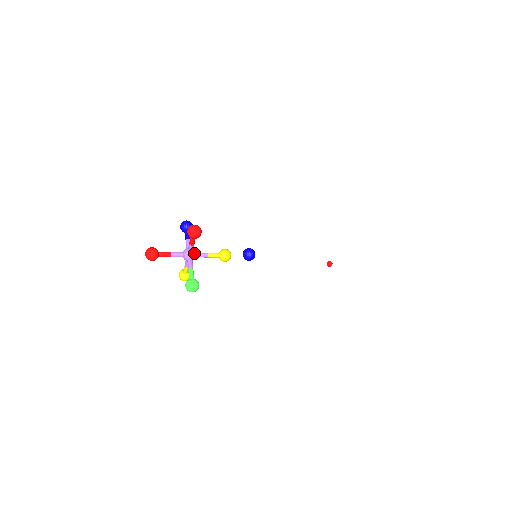
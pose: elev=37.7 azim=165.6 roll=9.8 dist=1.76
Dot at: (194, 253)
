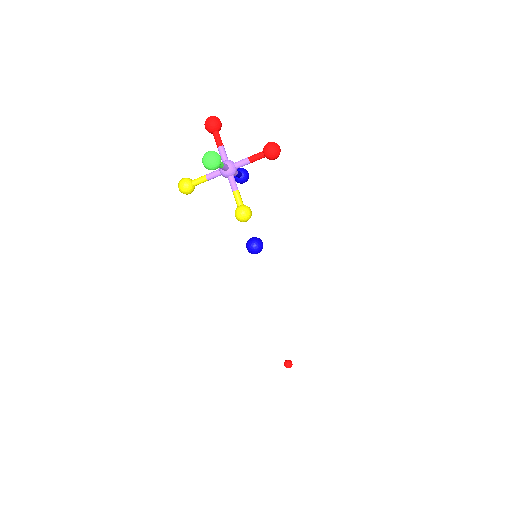
Dot at: (235, 171)
